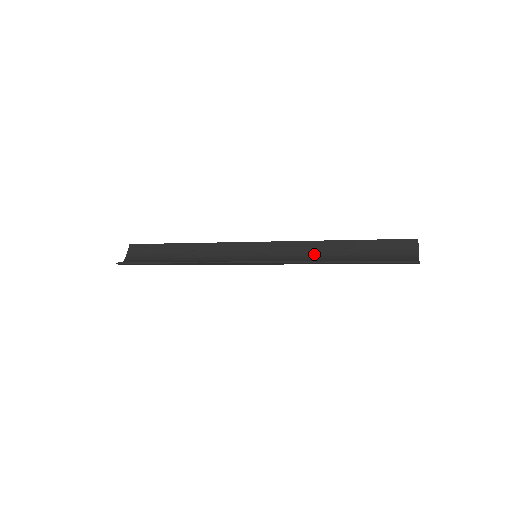
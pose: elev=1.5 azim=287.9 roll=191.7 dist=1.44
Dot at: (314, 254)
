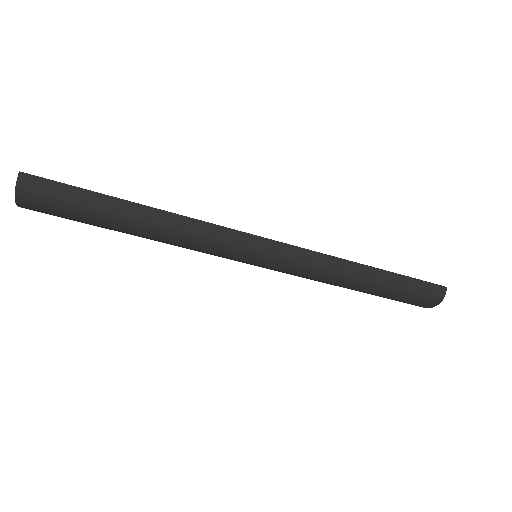
Dot at: (327, 278)
